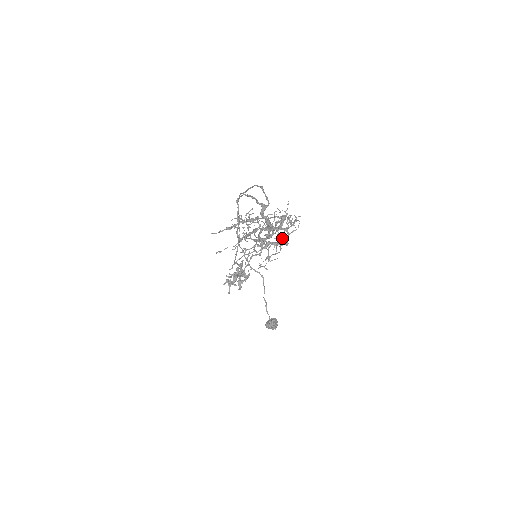
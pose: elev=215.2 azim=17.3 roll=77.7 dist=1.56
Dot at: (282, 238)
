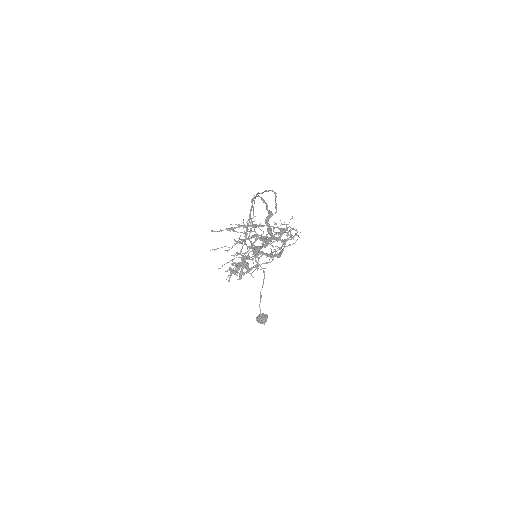
Dot at: occluded
